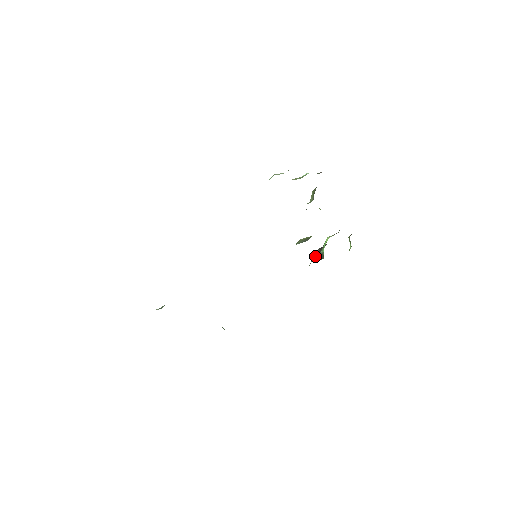
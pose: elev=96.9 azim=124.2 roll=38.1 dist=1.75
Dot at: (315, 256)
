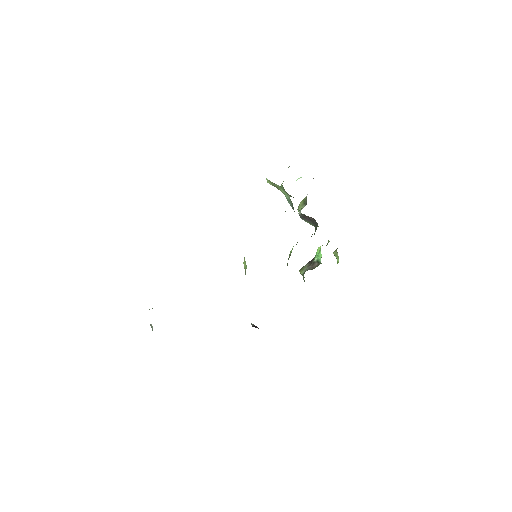
Dot at: (307, 268)
